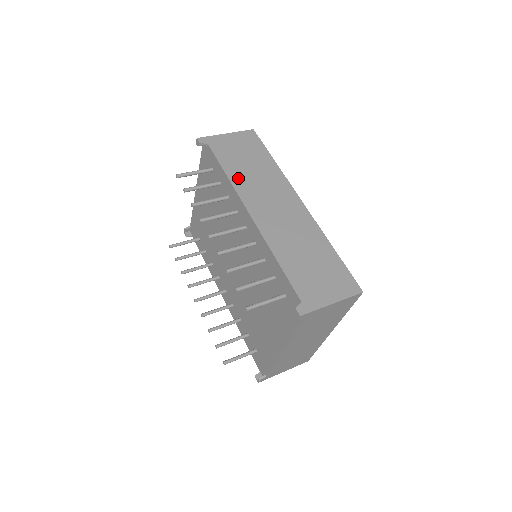
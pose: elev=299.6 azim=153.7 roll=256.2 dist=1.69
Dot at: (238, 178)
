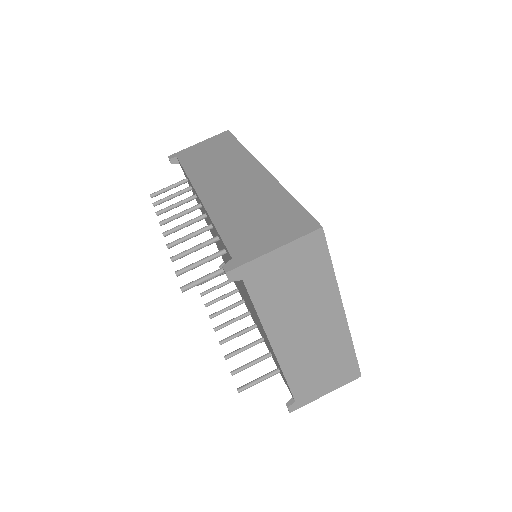
Dot at: (197, 171)
